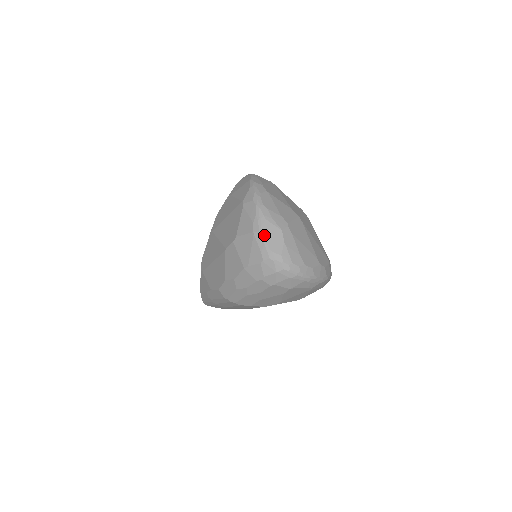
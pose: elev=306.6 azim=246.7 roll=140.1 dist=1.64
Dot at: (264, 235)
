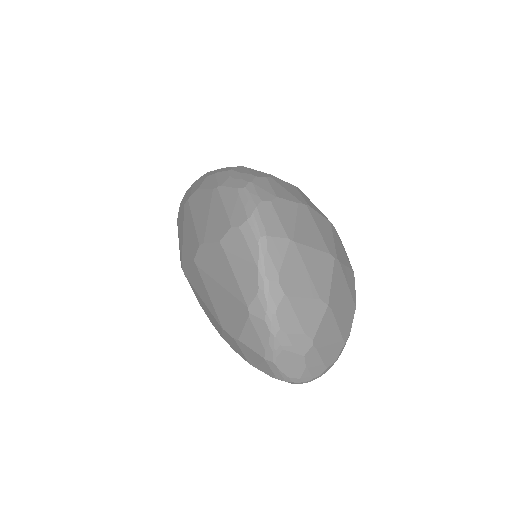
Dot at: (280, 365)
